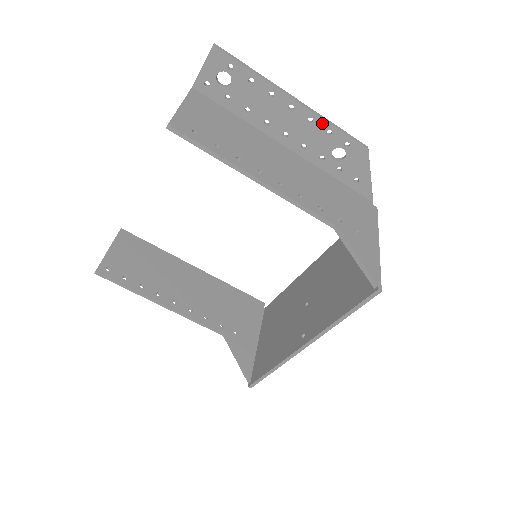
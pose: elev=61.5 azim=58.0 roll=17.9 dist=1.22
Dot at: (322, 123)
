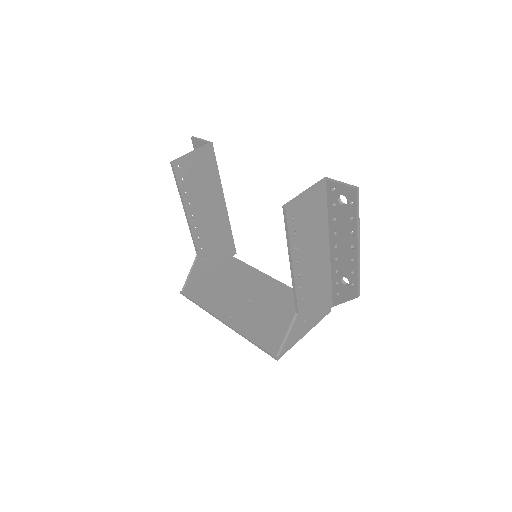
Dot at: (355, 267)
